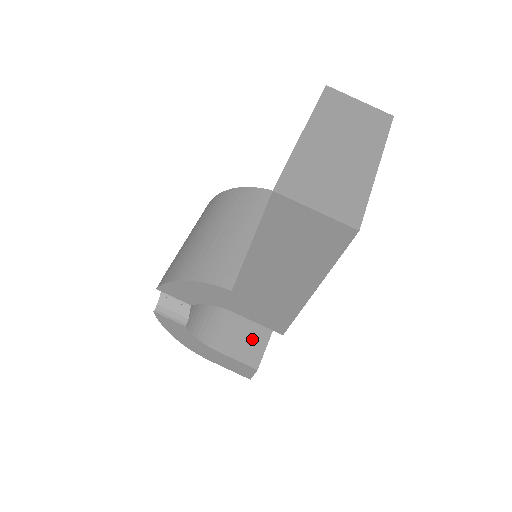
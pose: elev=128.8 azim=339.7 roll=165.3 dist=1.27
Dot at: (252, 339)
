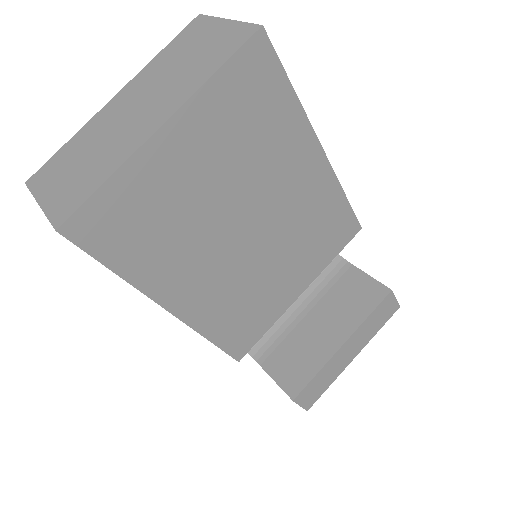
Dot at: (303, 360)
